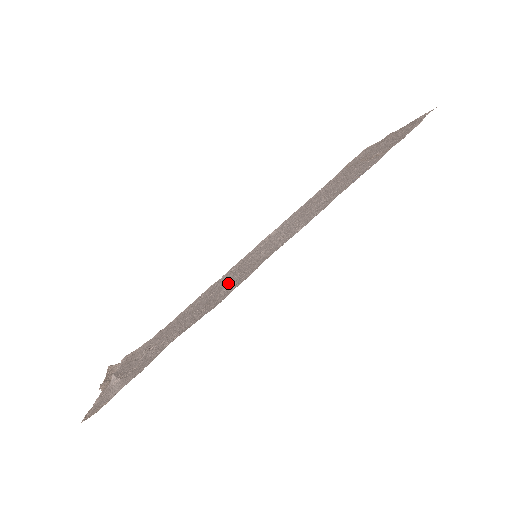
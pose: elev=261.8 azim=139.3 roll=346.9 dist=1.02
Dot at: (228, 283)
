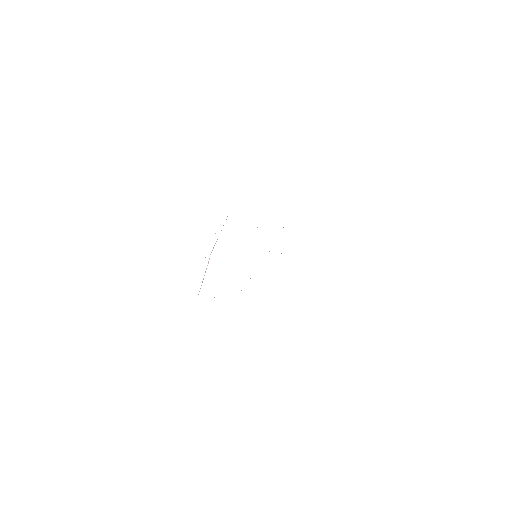
Dot at: occluded
